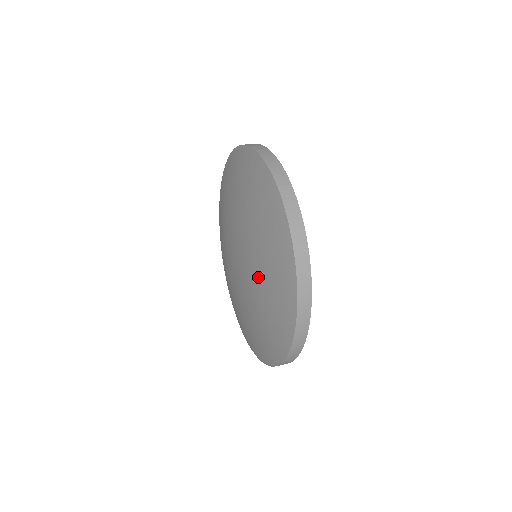
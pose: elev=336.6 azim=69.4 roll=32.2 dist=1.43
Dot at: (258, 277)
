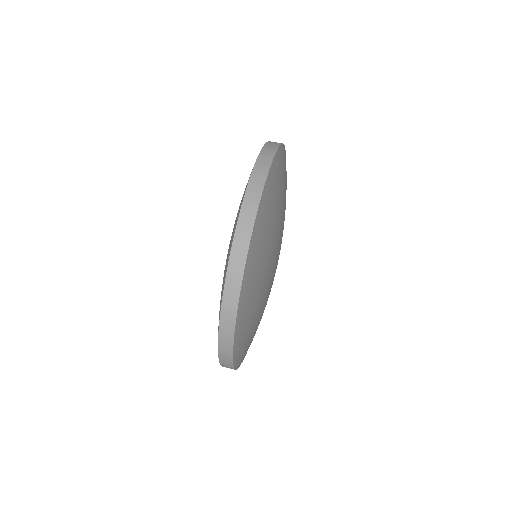
Dot at: occluded
